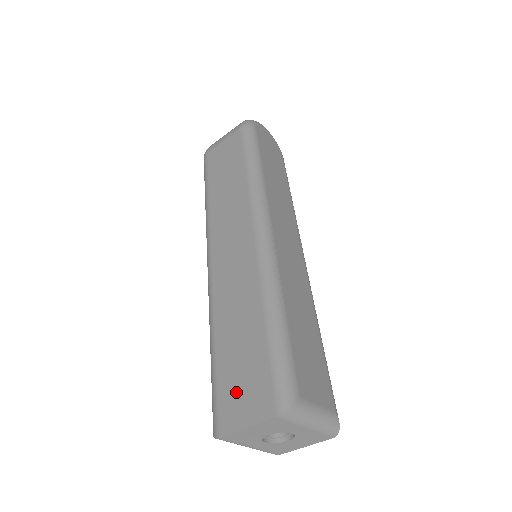
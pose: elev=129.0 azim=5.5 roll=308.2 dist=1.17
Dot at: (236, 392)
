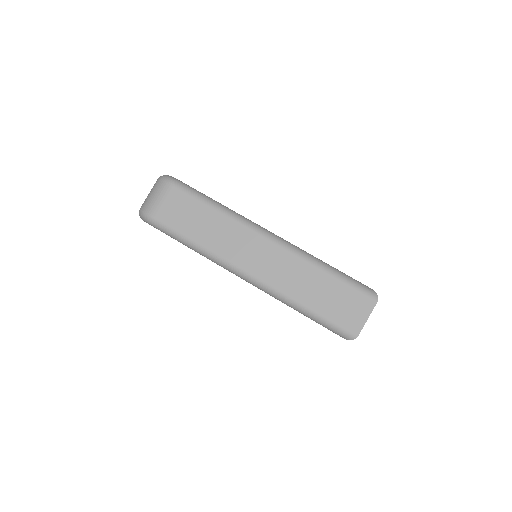
Dot at: (347, 313)
